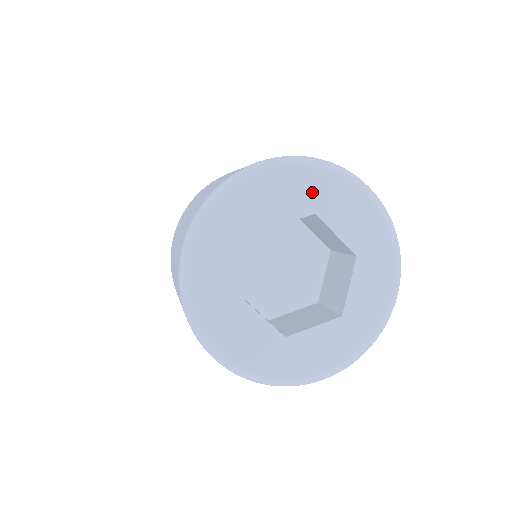
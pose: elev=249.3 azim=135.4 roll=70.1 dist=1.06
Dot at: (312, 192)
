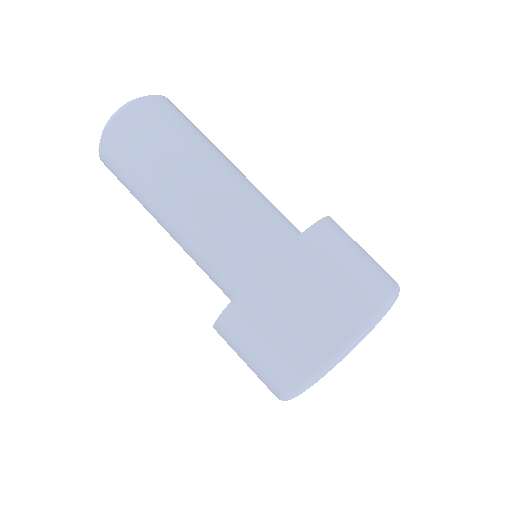
Dot at: occluded
